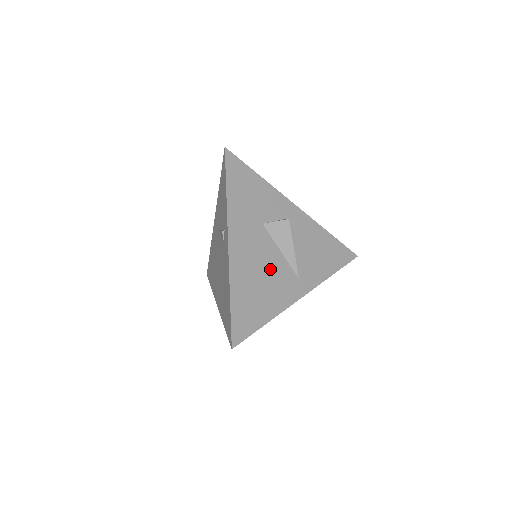
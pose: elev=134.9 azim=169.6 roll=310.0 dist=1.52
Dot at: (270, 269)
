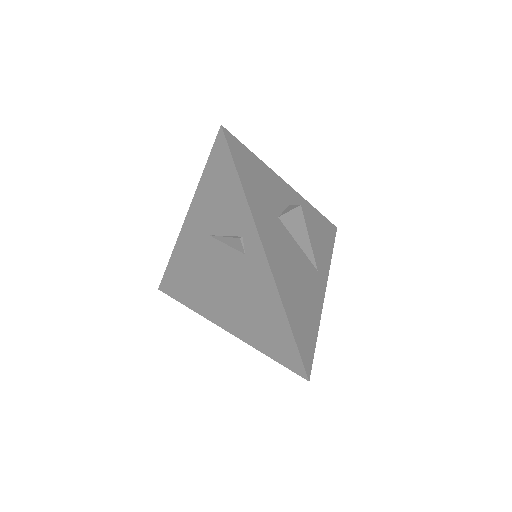
Dot at: (299, 270)
